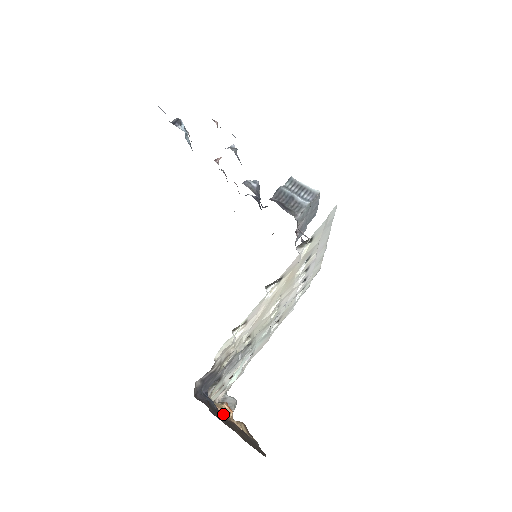
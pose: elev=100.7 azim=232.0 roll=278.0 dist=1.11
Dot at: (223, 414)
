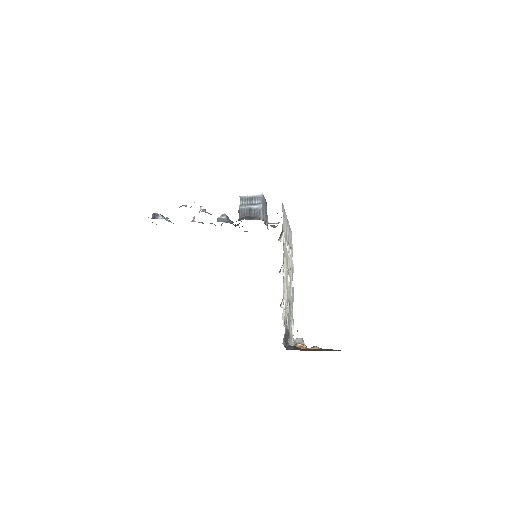
Dot at: occluded
